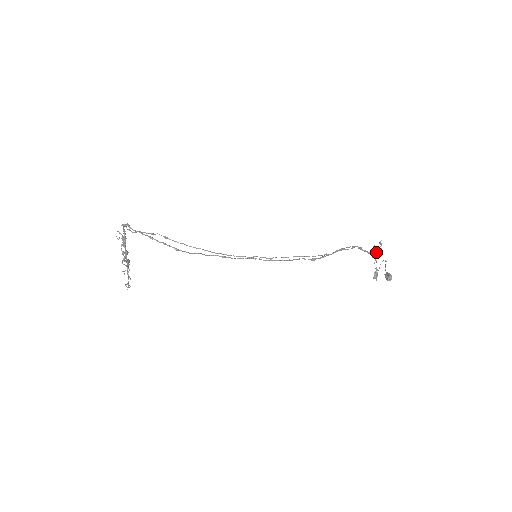
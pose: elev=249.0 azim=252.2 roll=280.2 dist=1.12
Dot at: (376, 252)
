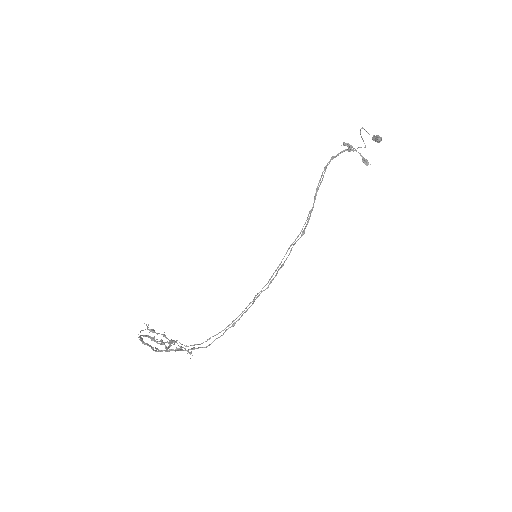
Dot at: occluded
